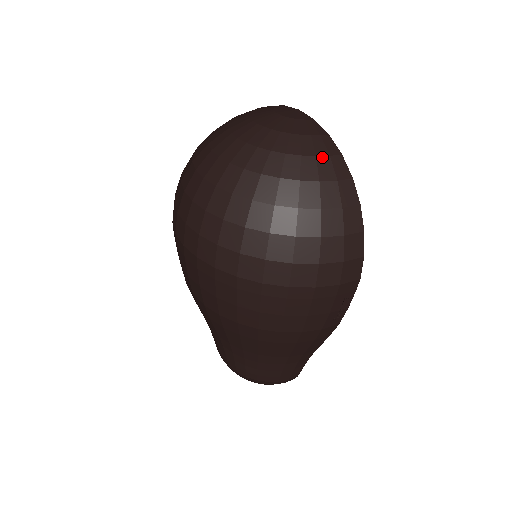
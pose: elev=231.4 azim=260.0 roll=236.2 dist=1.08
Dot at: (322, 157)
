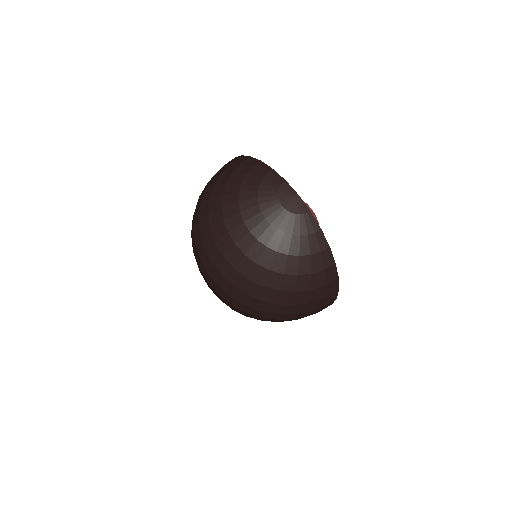
Dot at: (315, 254)
